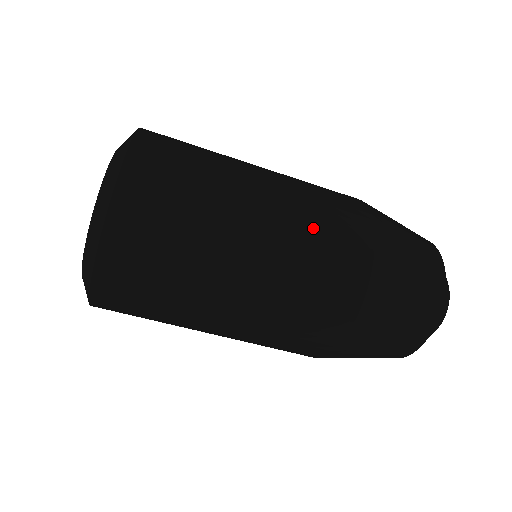
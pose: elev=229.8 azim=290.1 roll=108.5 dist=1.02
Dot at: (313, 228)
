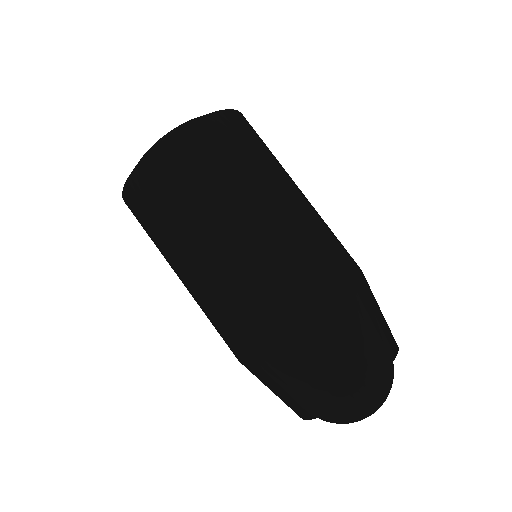
Dot at: occluded
